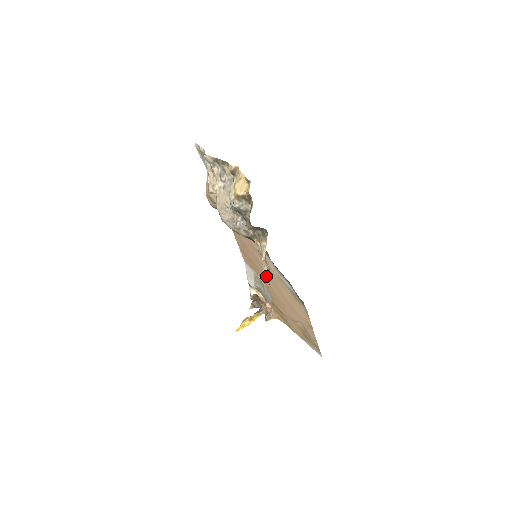
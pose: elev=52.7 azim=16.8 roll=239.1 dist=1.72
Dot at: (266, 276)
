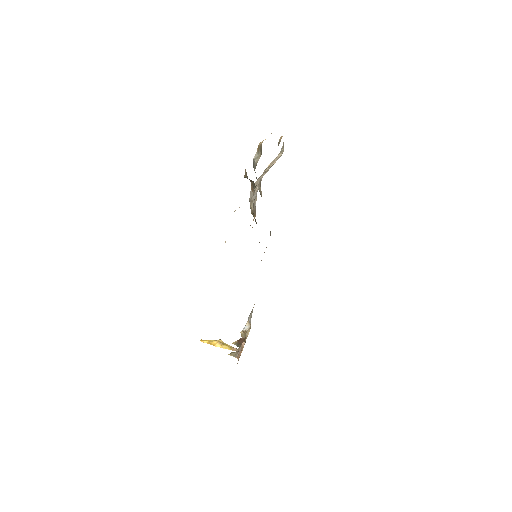
Dot at: occluded
